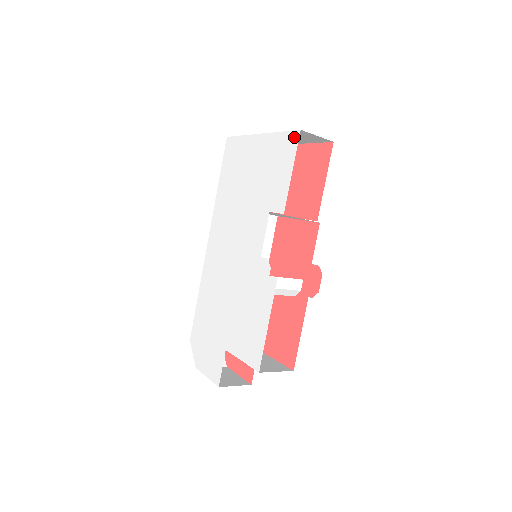
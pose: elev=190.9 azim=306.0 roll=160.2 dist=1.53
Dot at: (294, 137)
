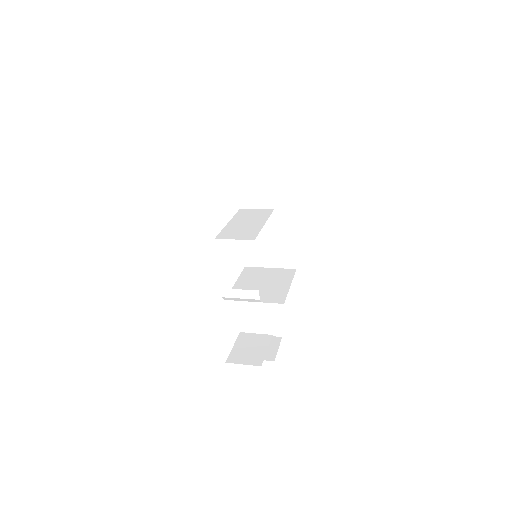
Dot at: occluded
